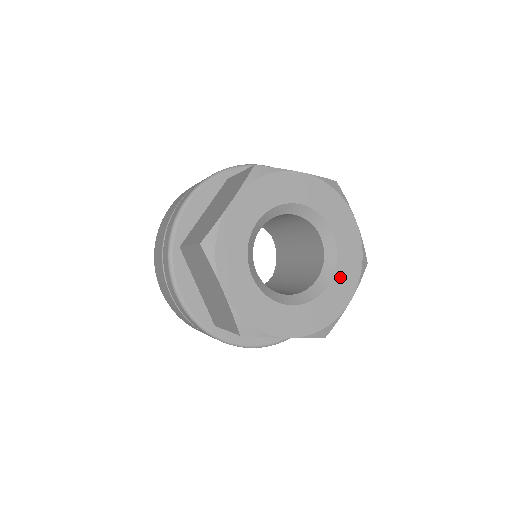
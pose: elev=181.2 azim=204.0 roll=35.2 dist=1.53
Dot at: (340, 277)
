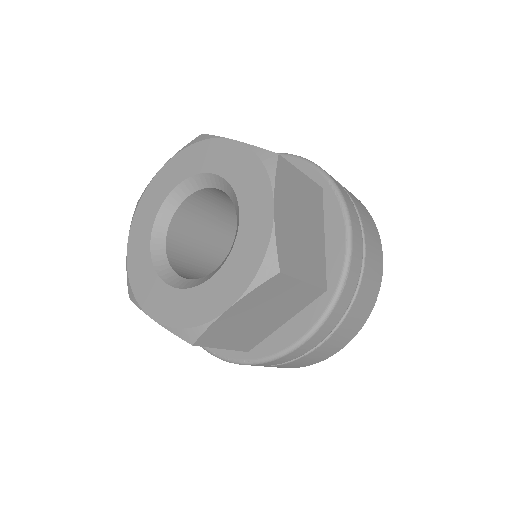
Dot at: (227, 273)
